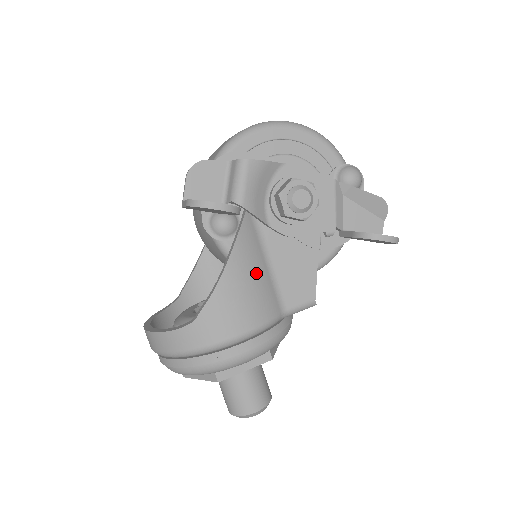
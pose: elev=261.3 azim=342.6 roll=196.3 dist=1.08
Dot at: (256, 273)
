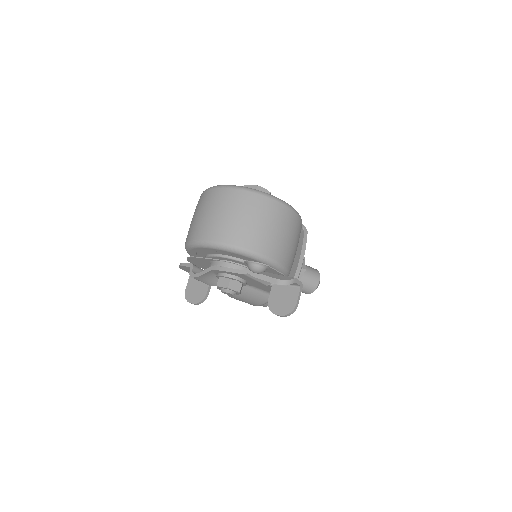
Dot at: (244, 292)
